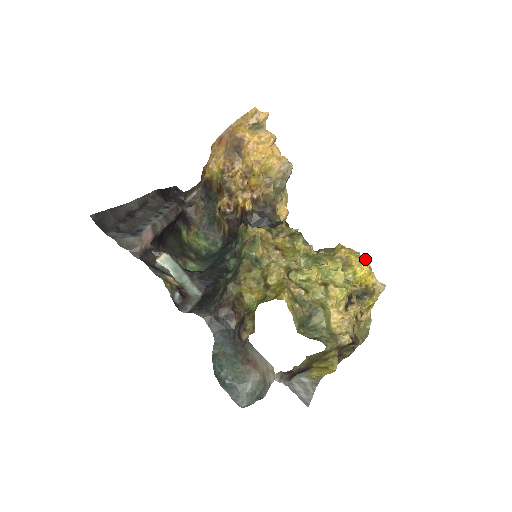
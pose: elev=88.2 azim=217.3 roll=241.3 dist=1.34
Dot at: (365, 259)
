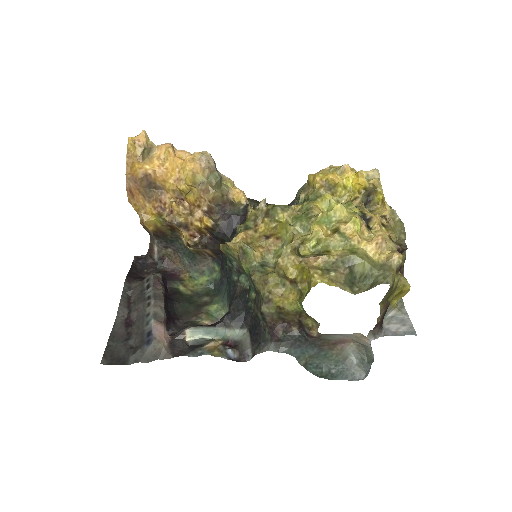
Dot at: (342, 168)
